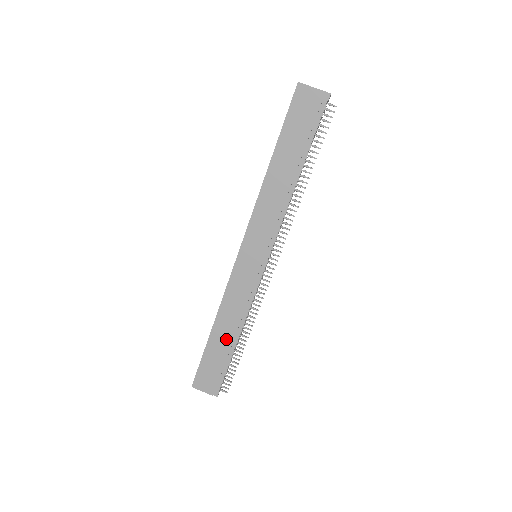
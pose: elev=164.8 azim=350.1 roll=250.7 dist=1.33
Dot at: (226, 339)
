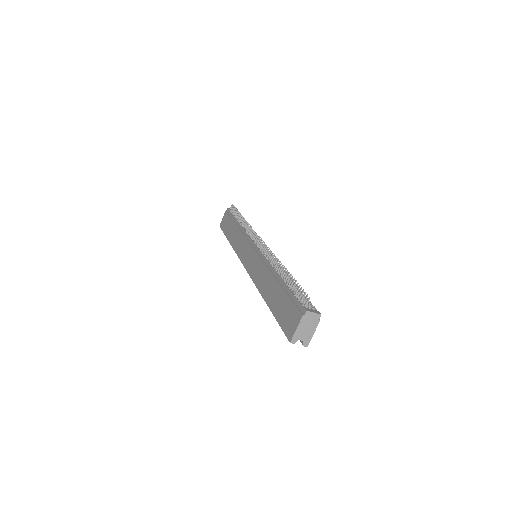
Dot at: (274, 288)
